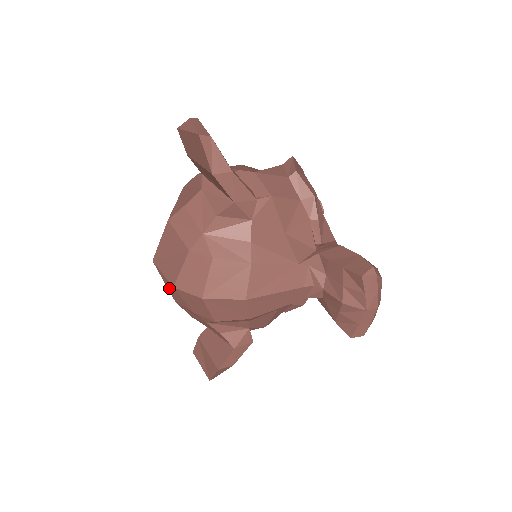
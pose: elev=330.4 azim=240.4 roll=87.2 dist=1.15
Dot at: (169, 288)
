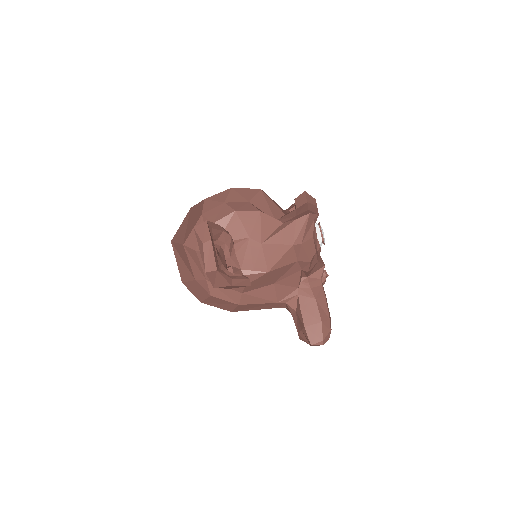
Dot at: occluded
